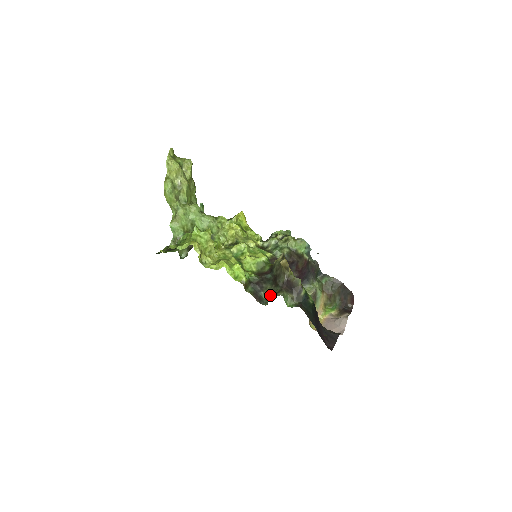
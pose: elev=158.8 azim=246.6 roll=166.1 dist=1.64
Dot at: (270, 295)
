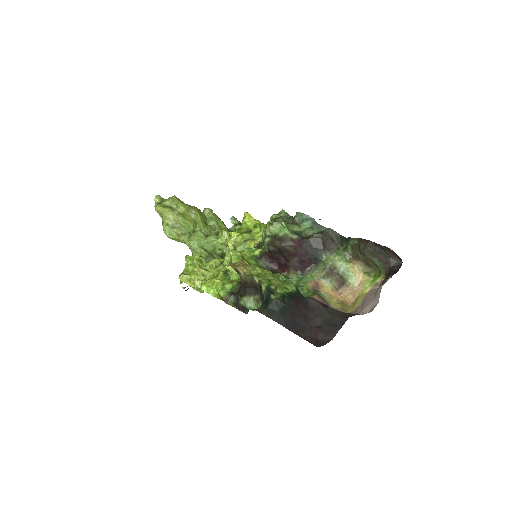
Dot at: occluded
